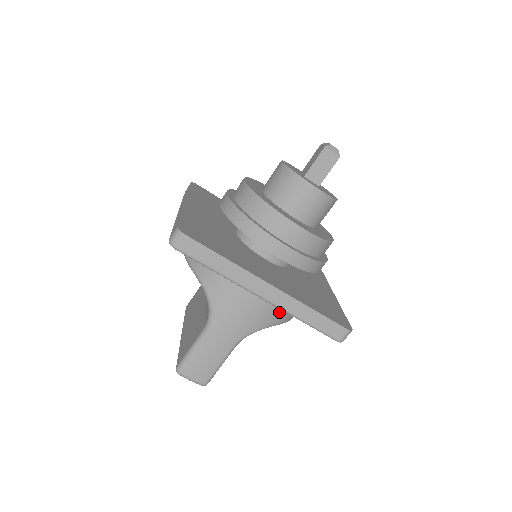
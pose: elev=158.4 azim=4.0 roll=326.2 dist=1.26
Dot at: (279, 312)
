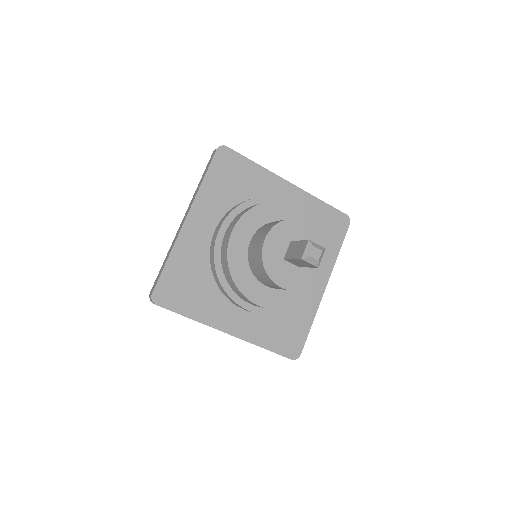
Dot at: occluded
